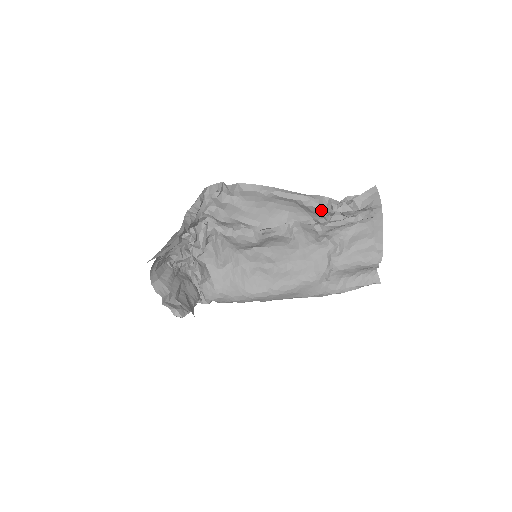
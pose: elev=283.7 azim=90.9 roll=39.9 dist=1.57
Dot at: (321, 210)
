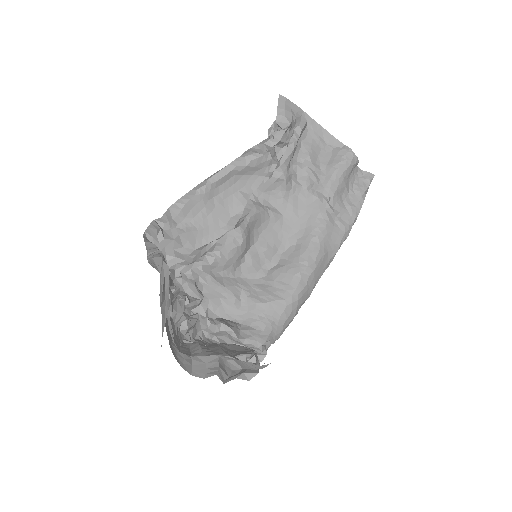
Dot at: (262, 156)
